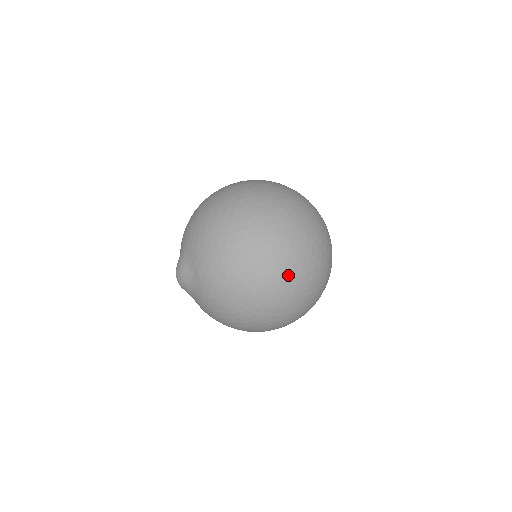
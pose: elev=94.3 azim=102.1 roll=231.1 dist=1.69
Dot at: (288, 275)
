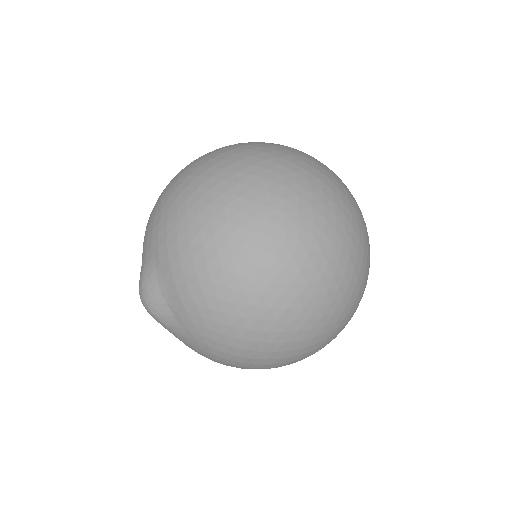
Dot at: (276, 172)
